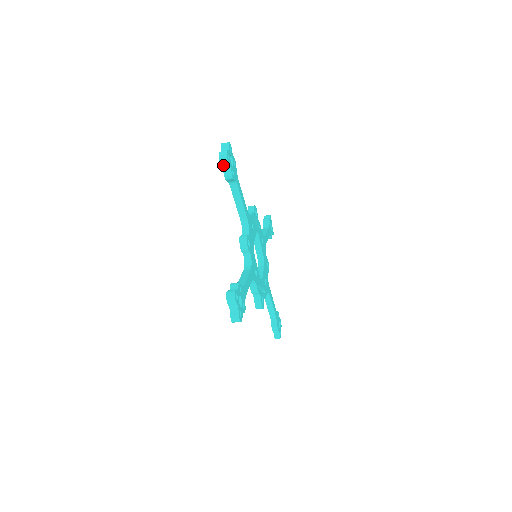
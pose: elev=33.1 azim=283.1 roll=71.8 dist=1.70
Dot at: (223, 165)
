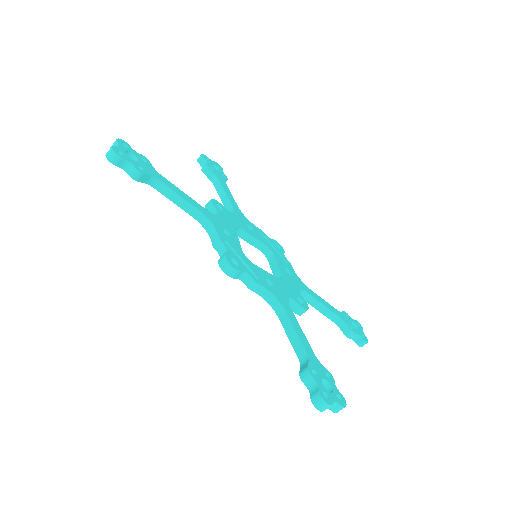
Dot at: (201, 164)
